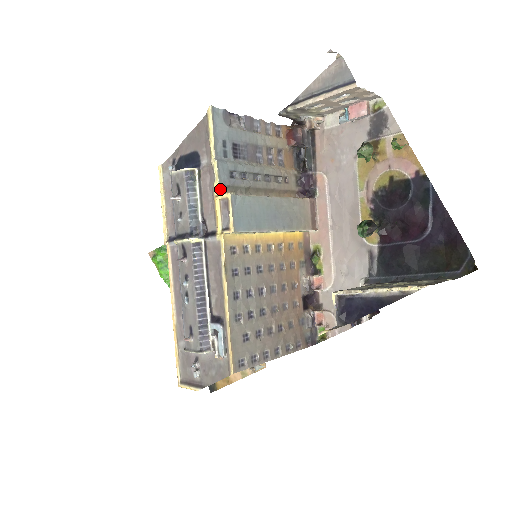
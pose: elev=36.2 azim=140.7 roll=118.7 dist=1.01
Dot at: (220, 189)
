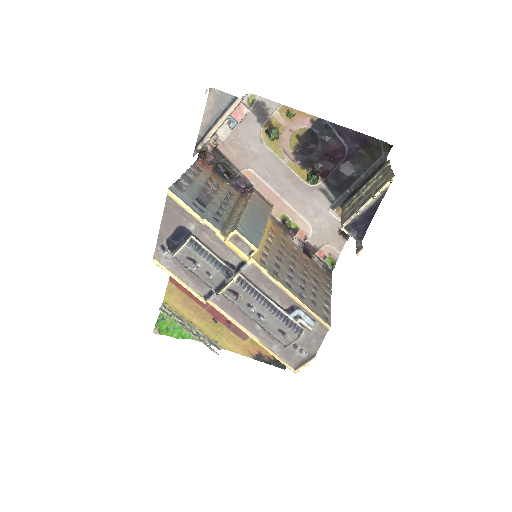
Dot at: (222, 234)
